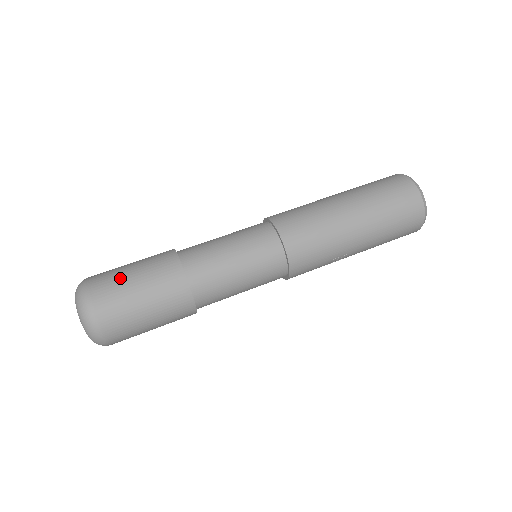
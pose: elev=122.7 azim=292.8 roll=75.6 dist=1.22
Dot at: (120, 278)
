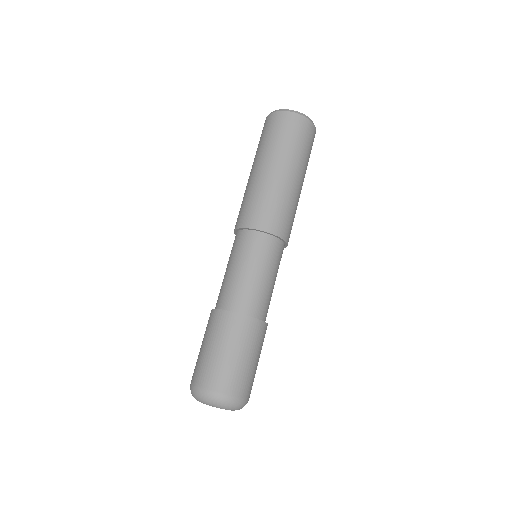
Dot at: (240, 368)
